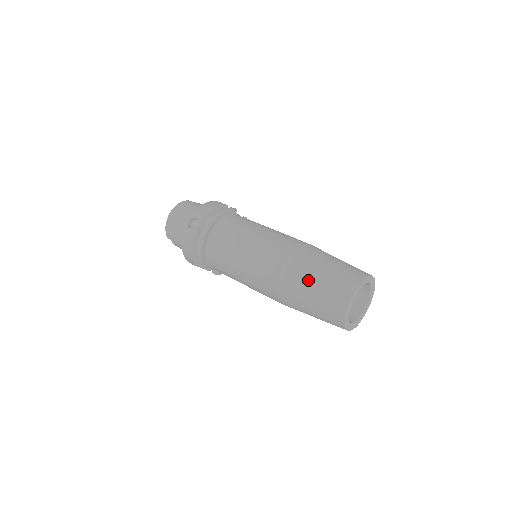
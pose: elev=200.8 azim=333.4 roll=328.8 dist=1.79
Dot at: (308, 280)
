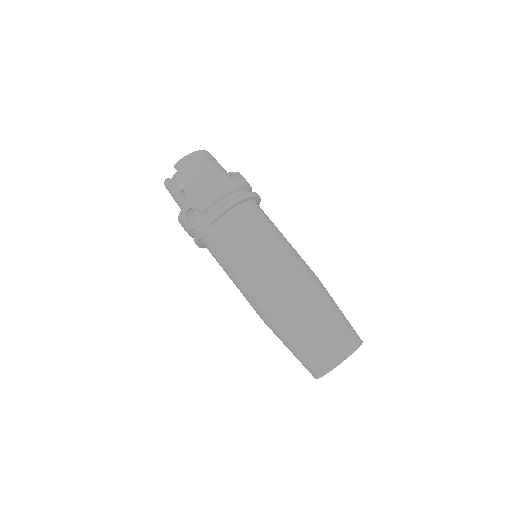
Dot at: (329, 308)
